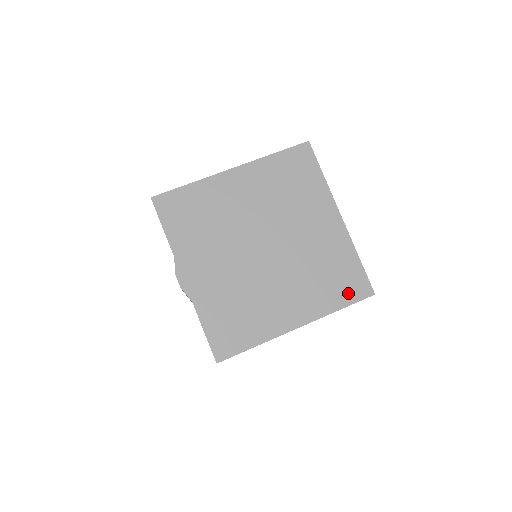
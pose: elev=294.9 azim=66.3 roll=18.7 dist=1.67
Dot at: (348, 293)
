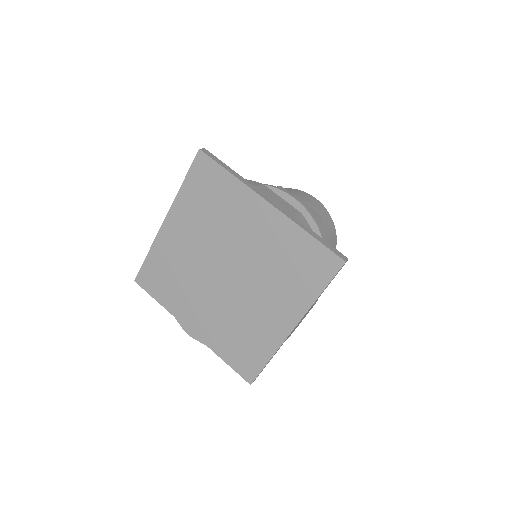
Dot at: (318, 275)
